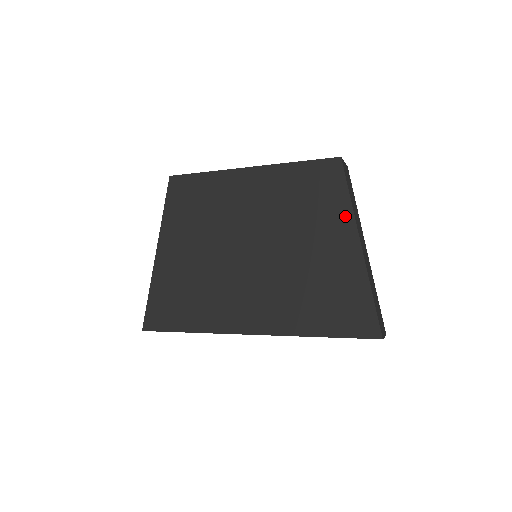
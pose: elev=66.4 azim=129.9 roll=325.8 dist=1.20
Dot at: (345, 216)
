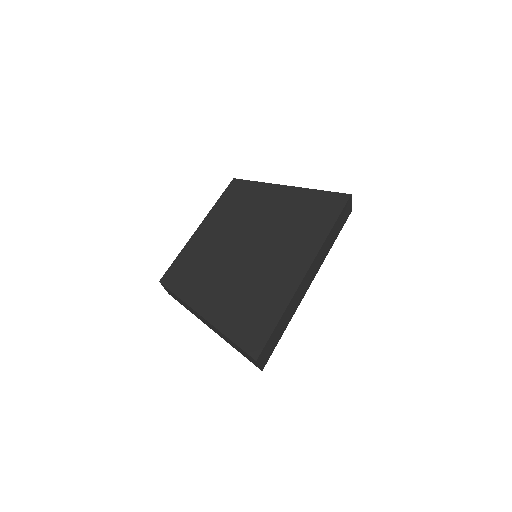
Dot at: (268, 188)
